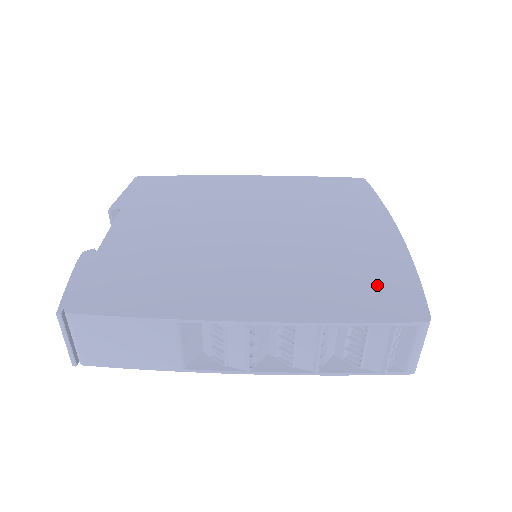
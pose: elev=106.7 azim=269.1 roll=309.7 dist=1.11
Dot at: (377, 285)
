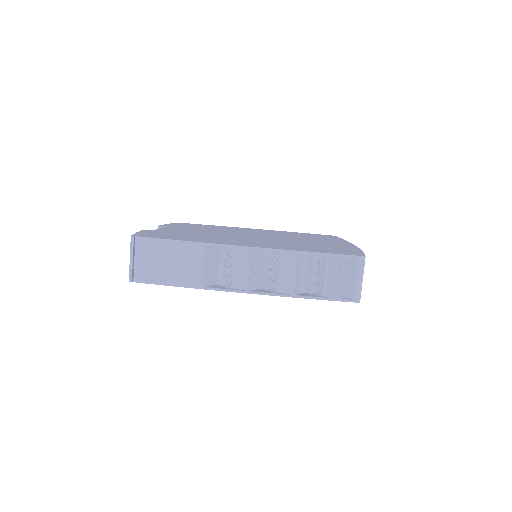
Dot at: (334, 249)
